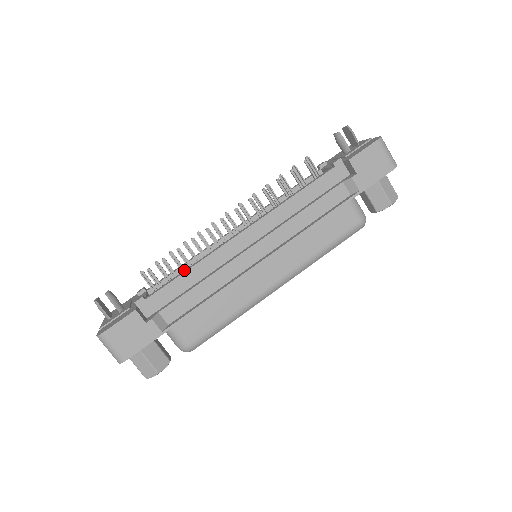
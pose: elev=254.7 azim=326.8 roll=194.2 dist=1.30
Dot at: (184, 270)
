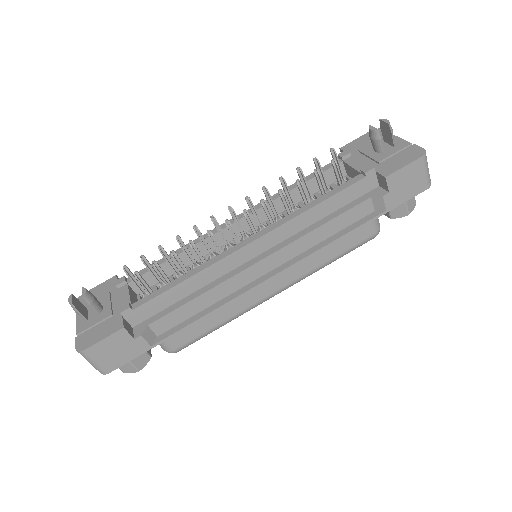
Dot at: occluded
